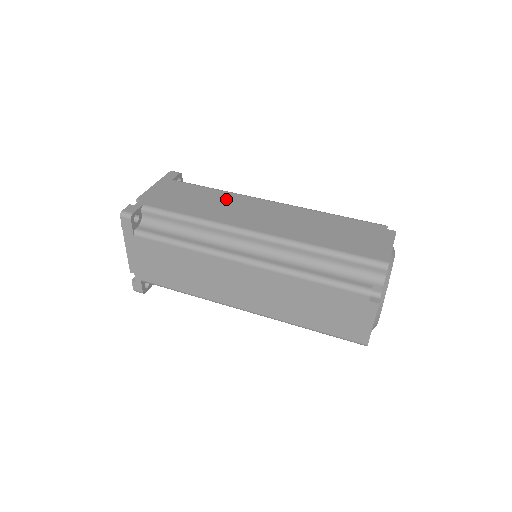
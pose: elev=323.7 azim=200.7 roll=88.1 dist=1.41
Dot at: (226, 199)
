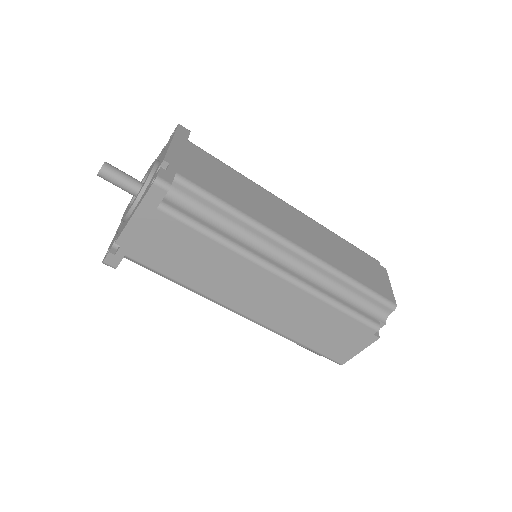
Dot at: (254, 191)
